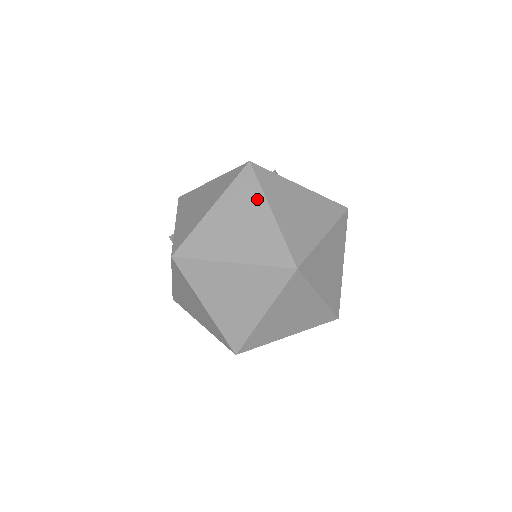
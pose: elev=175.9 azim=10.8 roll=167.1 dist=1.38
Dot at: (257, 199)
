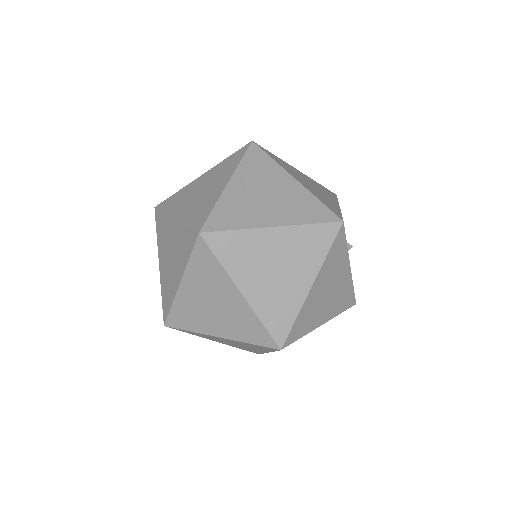
Dot at: (221, 278)
